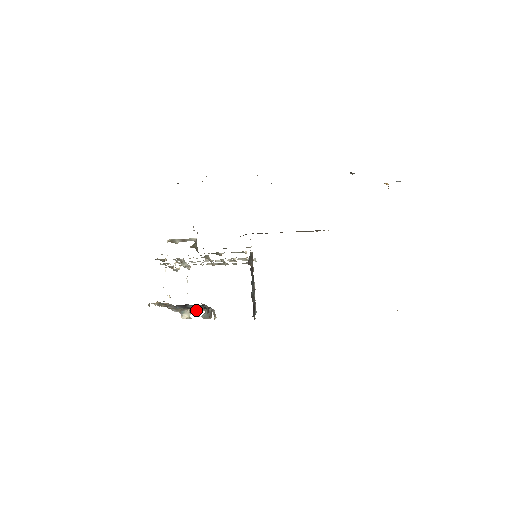
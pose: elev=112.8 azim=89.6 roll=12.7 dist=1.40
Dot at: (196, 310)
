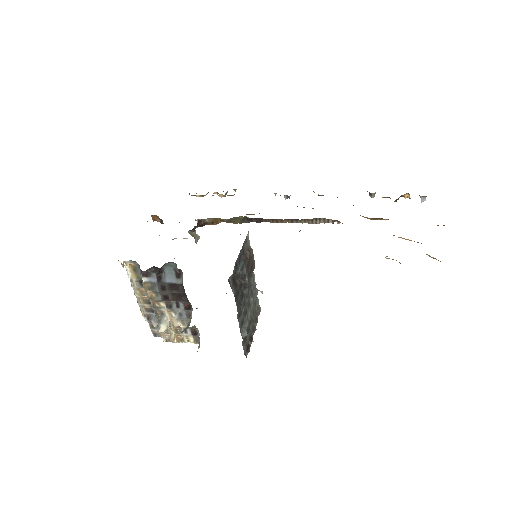
Dot at: (178, 324)
